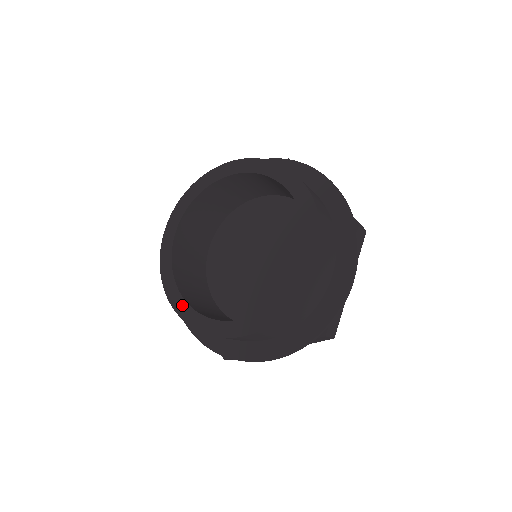
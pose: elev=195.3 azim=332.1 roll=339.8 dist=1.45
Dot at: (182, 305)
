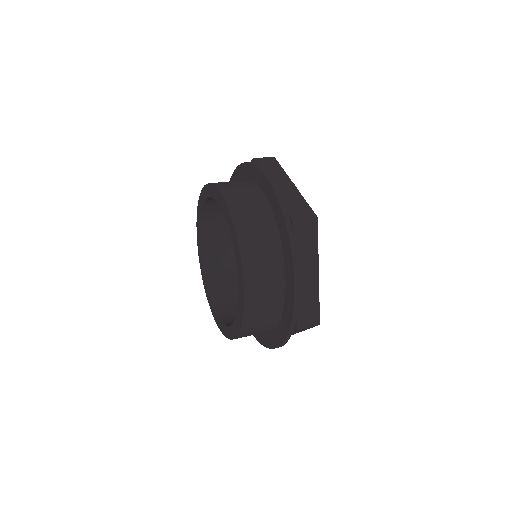
Dot at: (200, 252)
